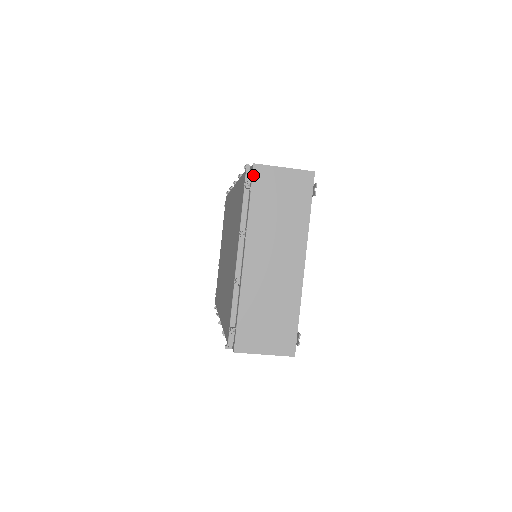
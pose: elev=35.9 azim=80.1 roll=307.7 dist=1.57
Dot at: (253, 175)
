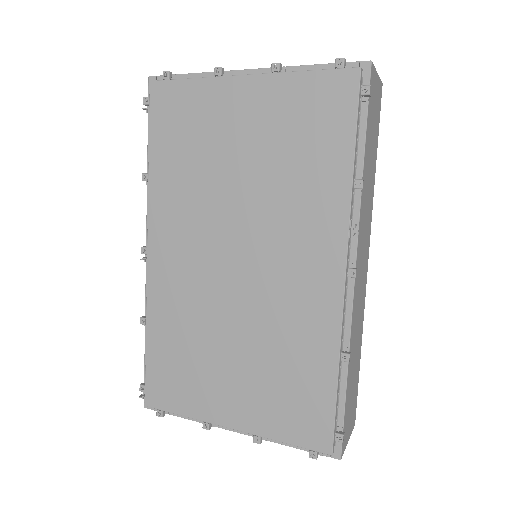
Dot at: (327, 456)
